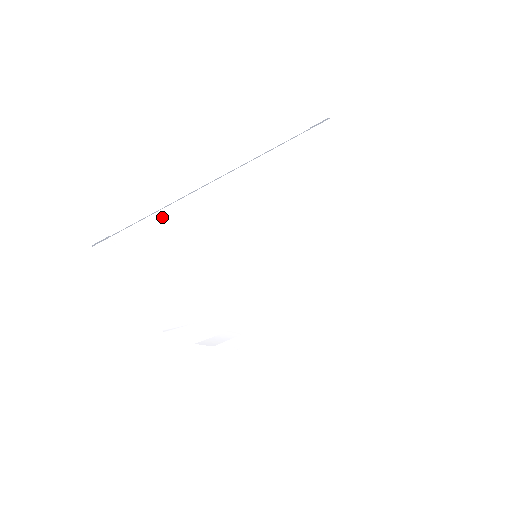
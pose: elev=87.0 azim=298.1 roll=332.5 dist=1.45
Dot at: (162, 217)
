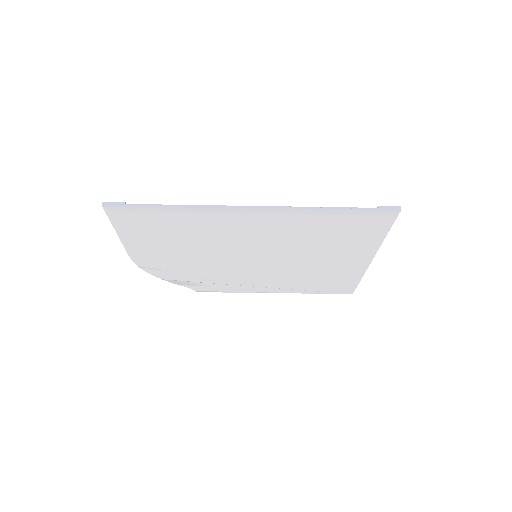
Dot at: (188, 211)
